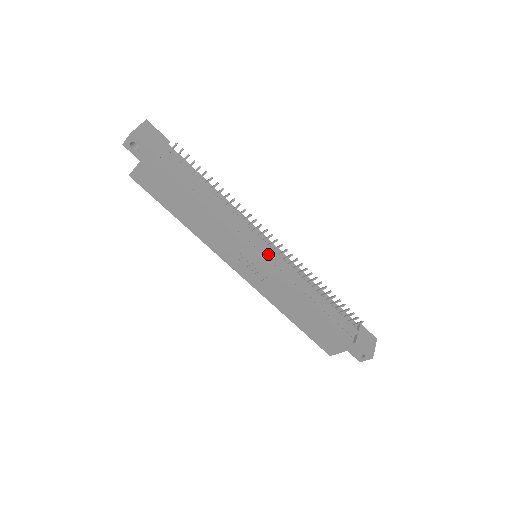
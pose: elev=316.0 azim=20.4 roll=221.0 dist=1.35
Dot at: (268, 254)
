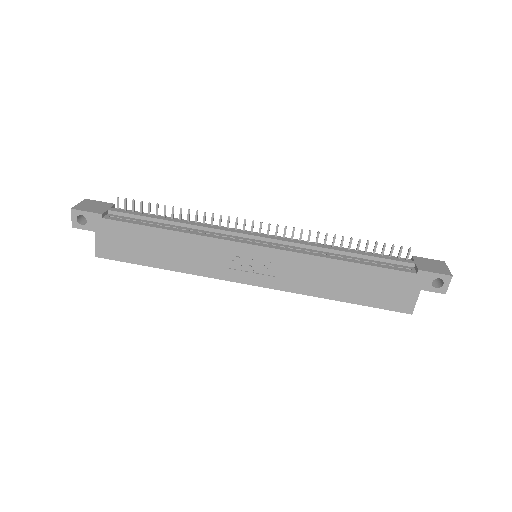
Dot at: (262, 241)
